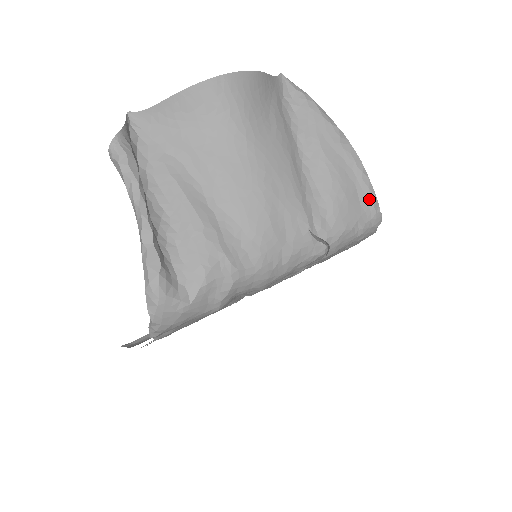
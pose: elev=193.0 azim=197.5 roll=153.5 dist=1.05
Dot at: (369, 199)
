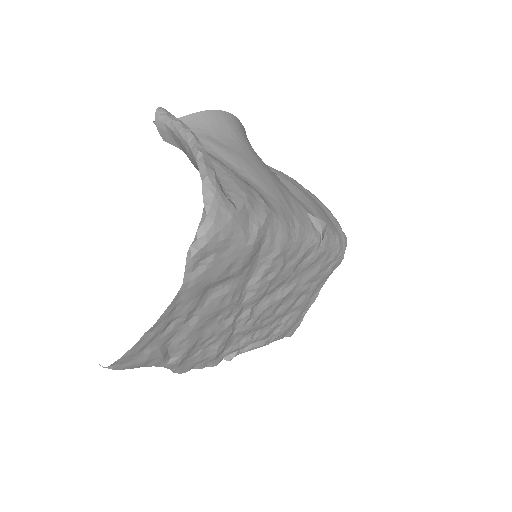
Dot at: (335, 222)
